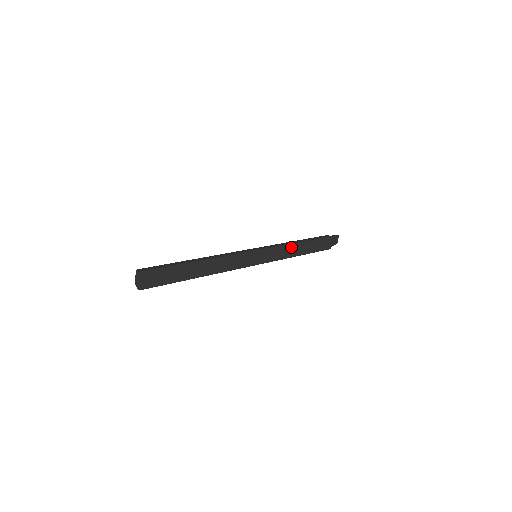
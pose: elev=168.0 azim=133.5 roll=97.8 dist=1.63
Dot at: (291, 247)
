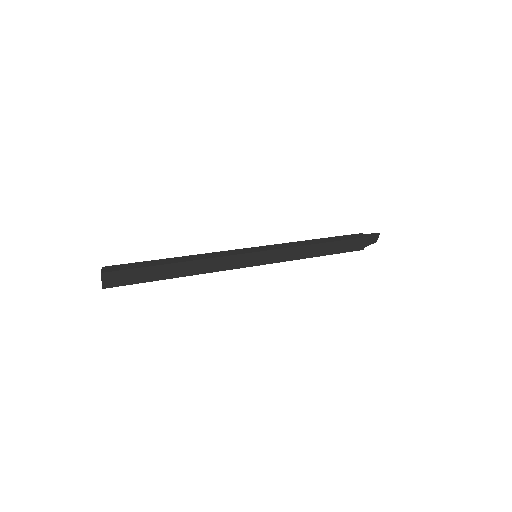
Dot at: (305, 248)
